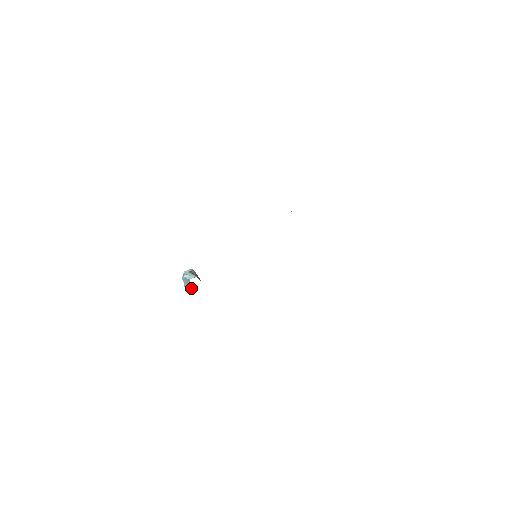
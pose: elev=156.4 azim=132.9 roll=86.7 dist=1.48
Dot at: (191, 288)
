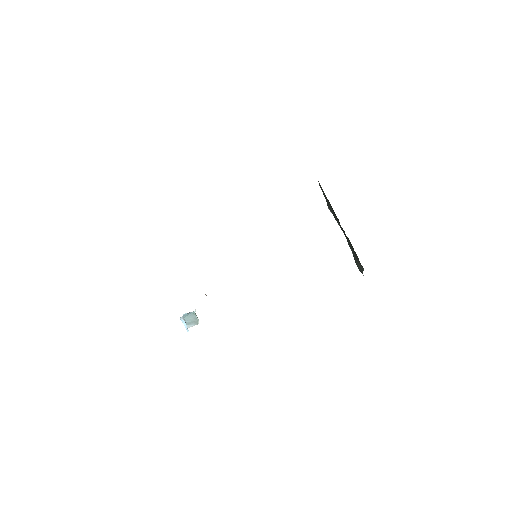
Dot at: (196, 323)
